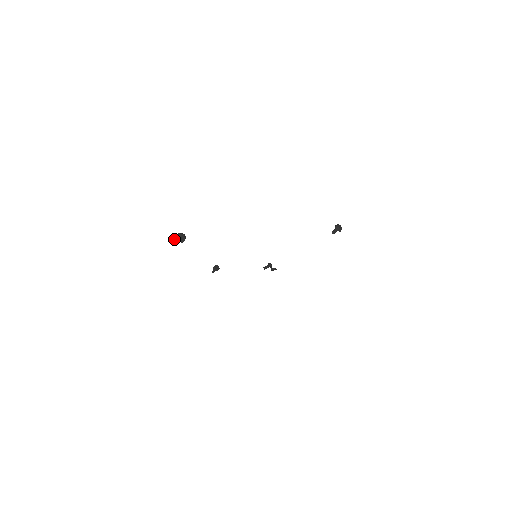
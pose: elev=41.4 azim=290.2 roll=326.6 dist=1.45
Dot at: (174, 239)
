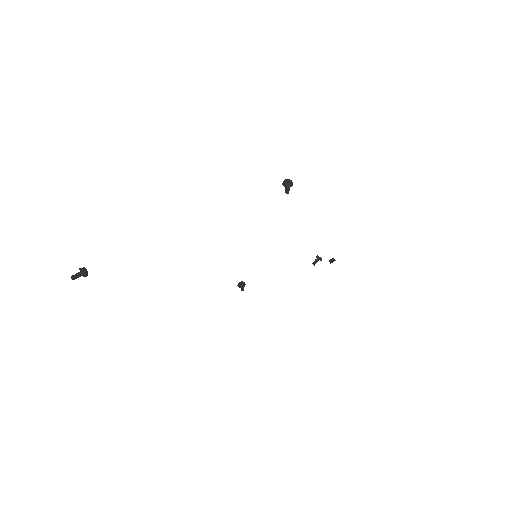
Dot at: (71, 277)
